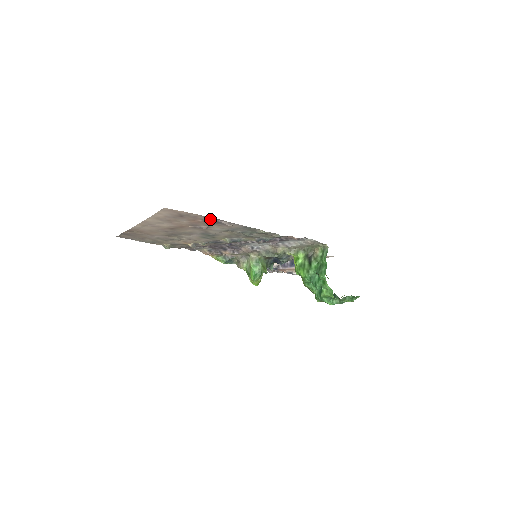
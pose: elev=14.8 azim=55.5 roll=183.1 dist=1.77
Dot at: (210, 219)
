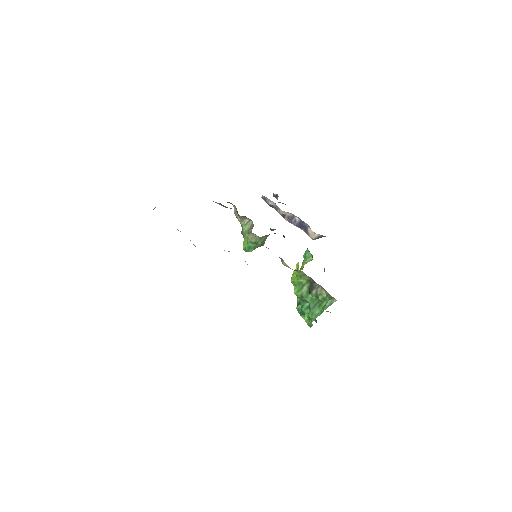
Dot at: occluded
